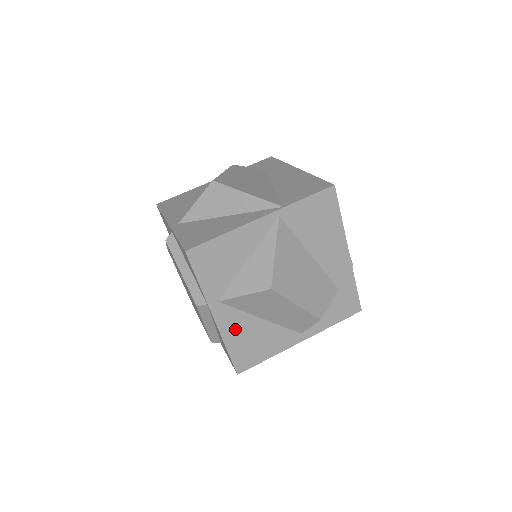
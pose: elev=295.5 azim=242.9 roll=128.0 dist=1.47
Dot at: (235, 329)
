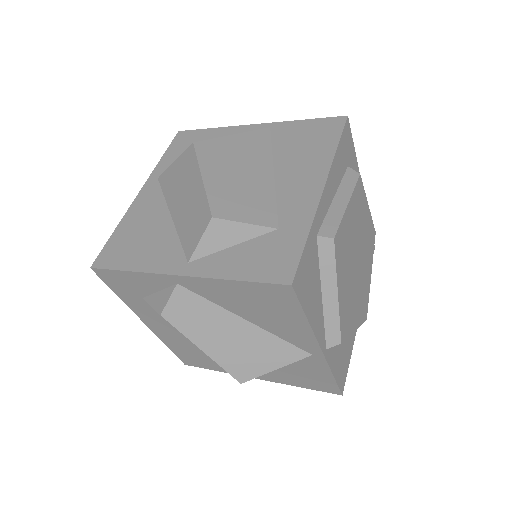
Dot at: (142, 213)
